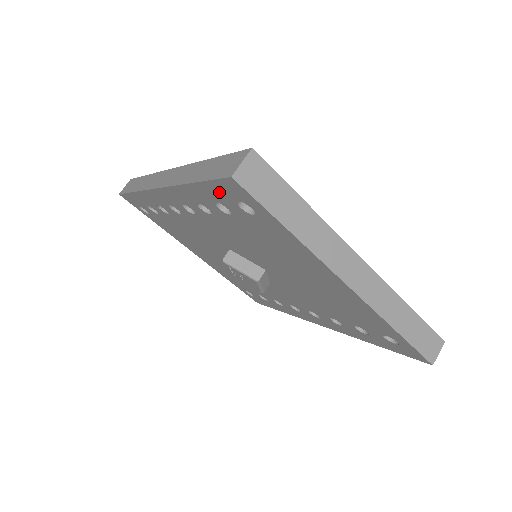
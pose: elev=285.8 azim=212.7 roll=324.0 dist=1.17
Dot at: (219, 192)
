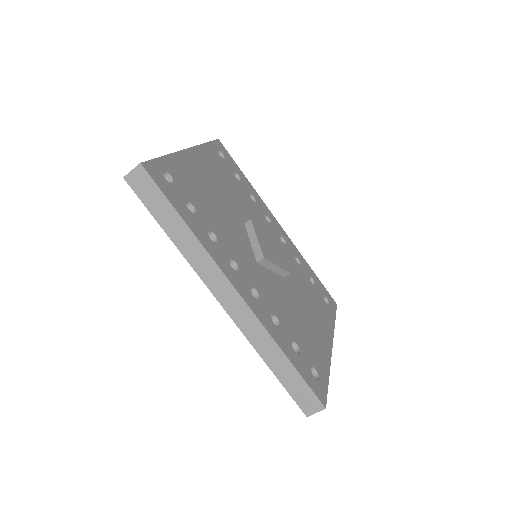
Dot at: occluded
